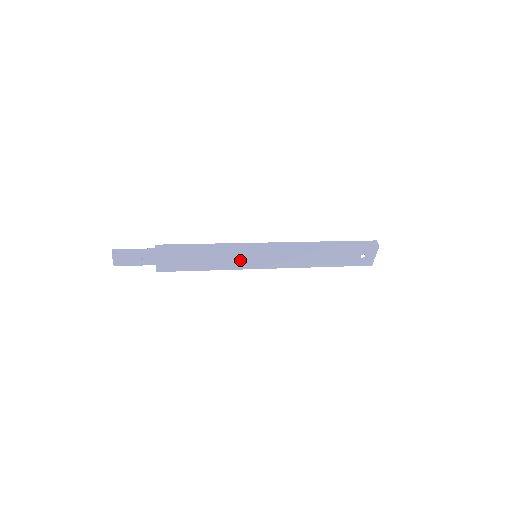
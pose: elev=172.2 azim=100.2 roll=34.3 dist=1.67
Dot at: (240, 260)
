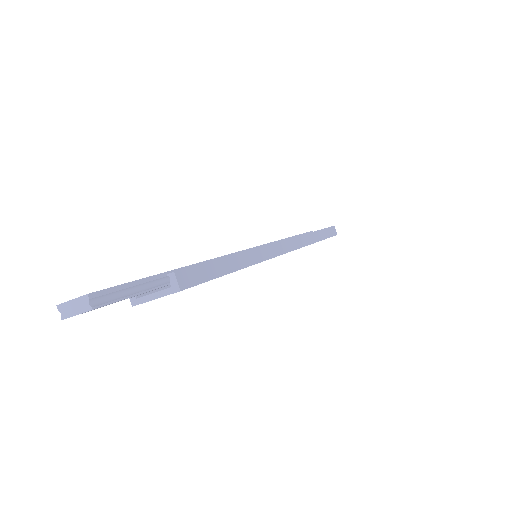
Dot at: occluded
